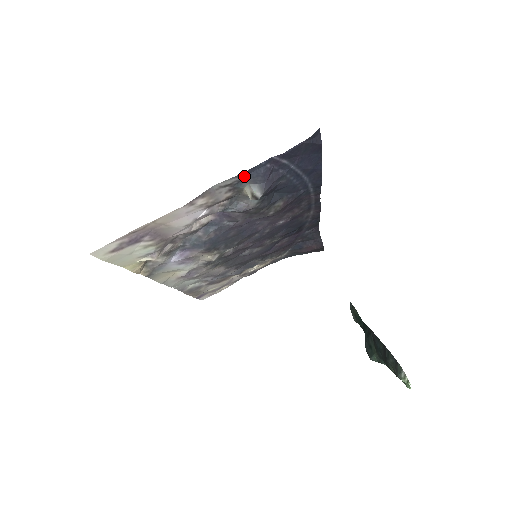
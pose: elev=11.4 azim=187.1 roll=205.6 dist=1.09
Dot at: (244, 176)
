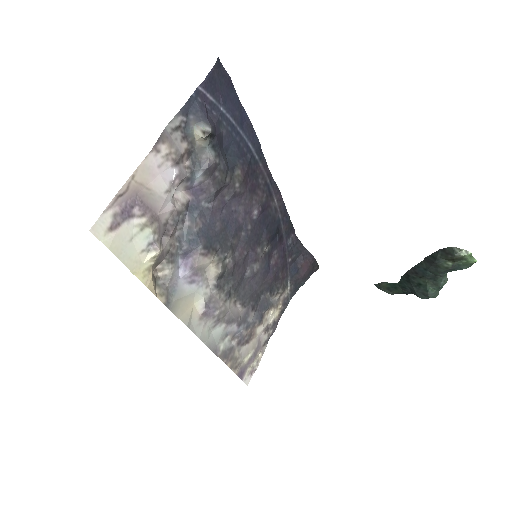
Dot at: (186, 114)
